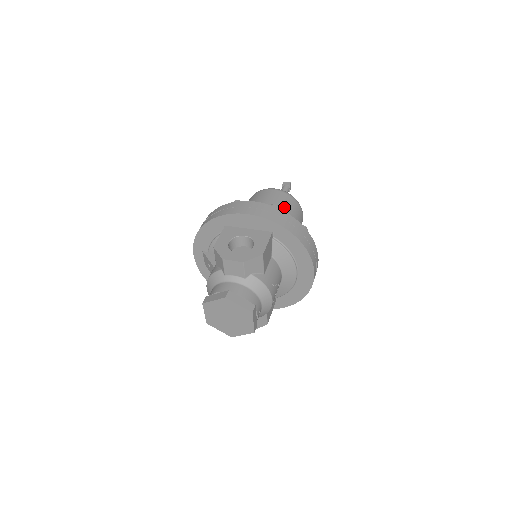
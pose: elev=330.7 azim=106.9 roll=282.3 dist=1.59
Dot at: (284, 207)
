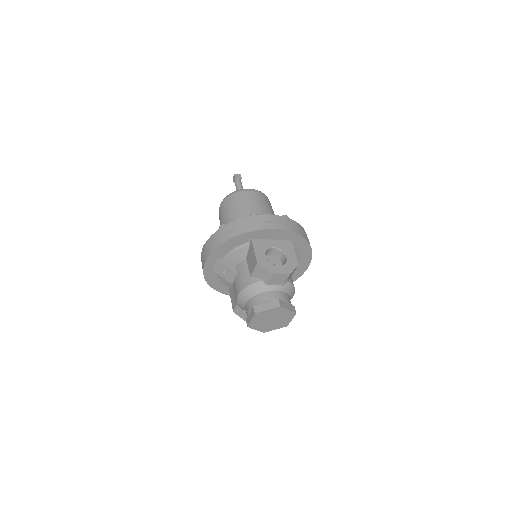
Dot at: (270, 209)
